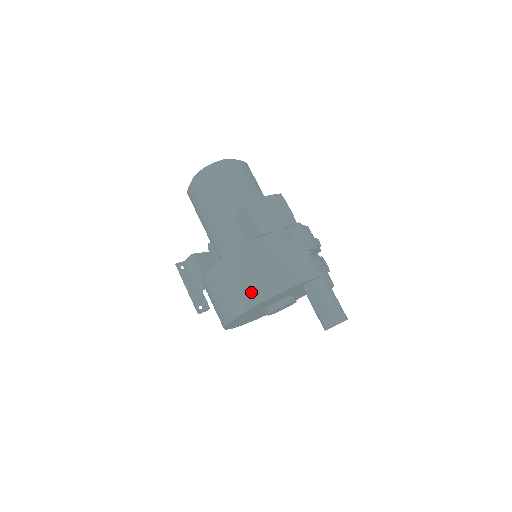
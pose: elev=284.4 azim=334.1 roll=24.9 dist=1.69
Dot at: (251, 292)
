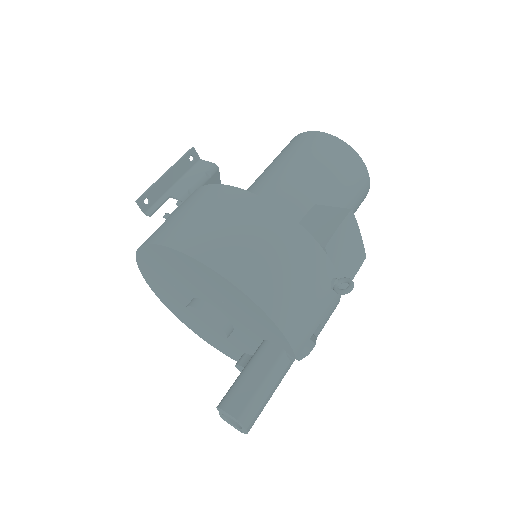
Dot at: (244, 263)
